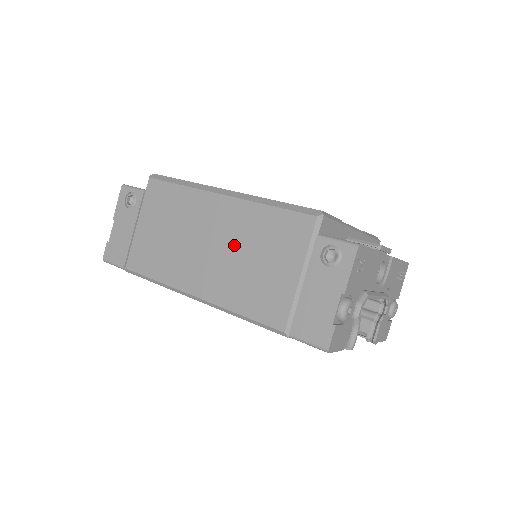
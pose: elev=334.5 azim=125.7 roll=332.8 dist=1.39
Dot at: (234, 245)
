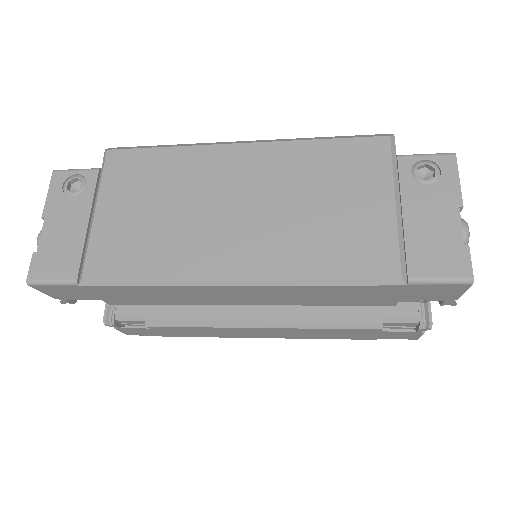
Dot at: (280, 195)
